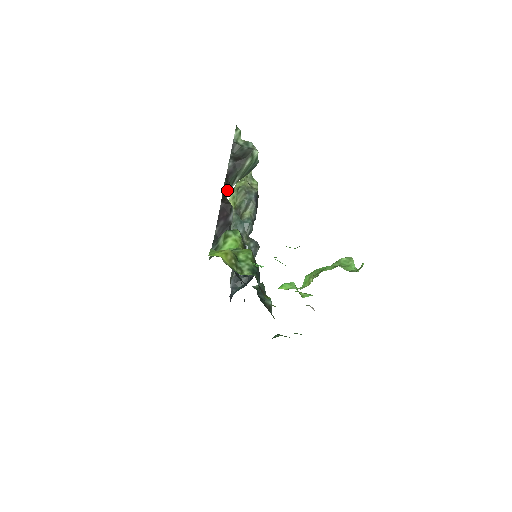
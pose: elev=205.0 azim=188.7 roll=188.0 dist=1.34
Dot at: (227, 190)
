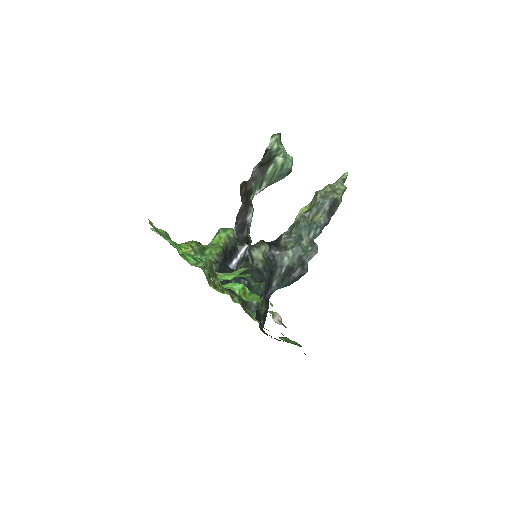
Dot at: (254, 193)
